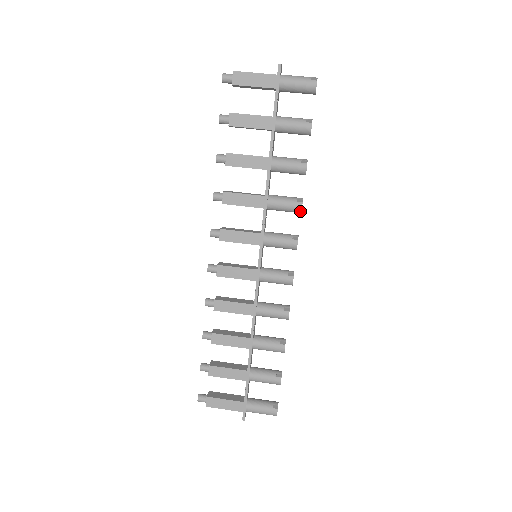
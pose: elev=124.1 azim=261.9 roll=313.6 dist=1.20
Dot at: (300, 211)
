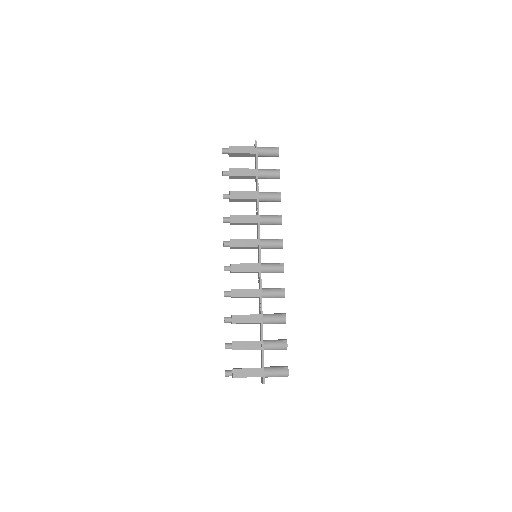
Dot at: (281, 222)
